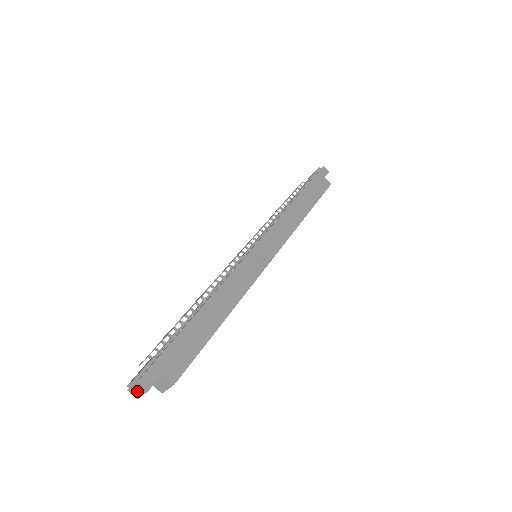
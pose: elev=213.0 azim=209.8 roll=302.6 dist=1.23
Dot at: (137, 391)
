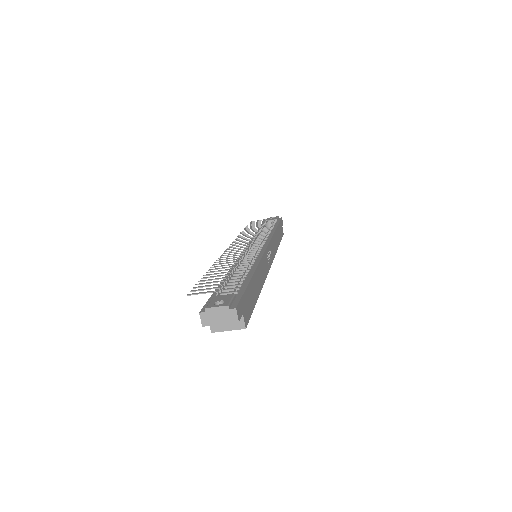
Dot at: (217, 318)
